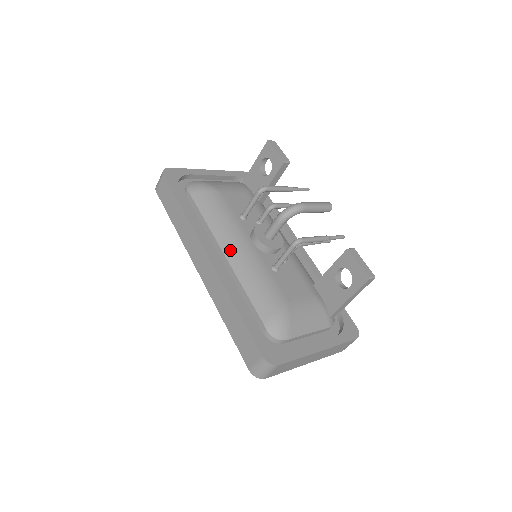
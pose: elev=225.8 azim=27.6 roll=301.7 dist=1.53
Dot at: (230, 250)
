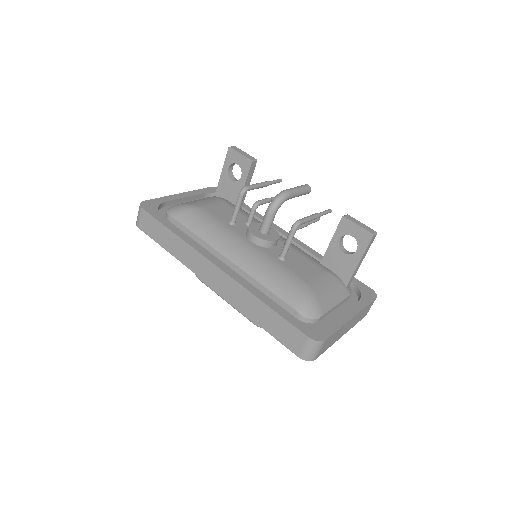
Dot at: (234, 255)
